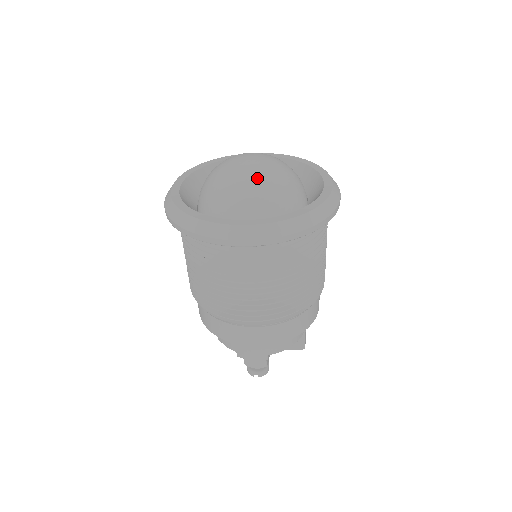
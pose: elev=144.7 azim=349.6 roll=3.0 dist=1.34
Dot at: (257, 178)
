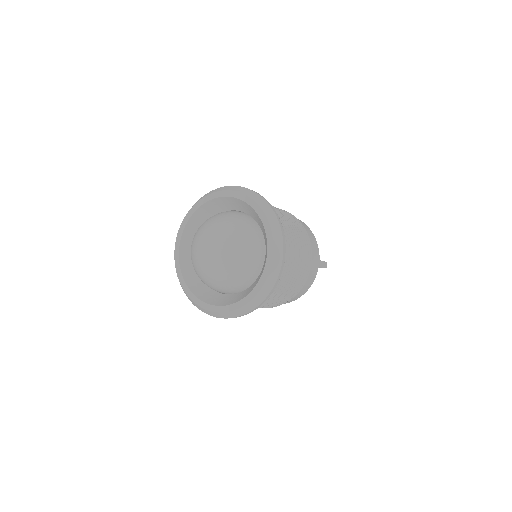
Dot at: (216, 272)
